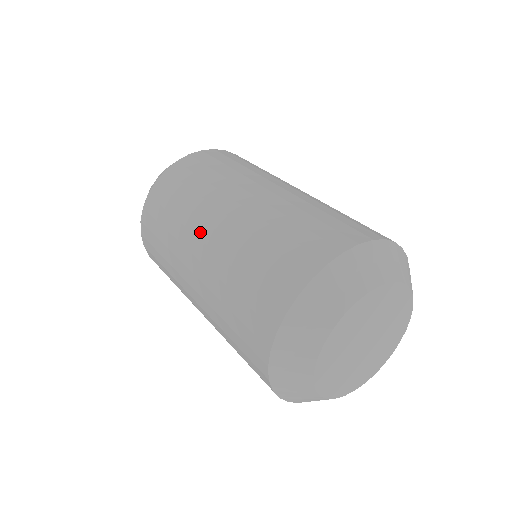
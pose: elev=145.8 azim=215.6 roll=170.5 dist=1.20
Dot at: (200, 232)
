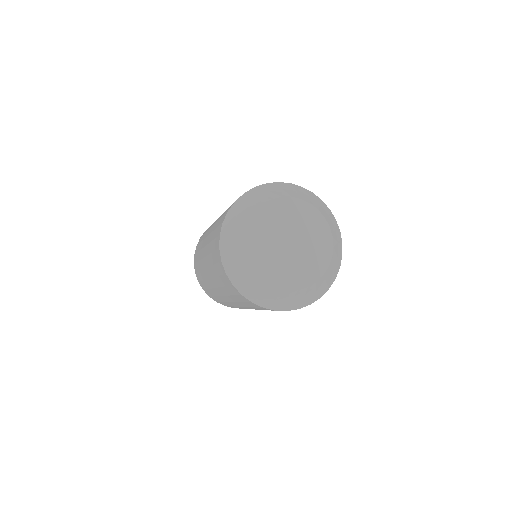
Dot at: occluded
